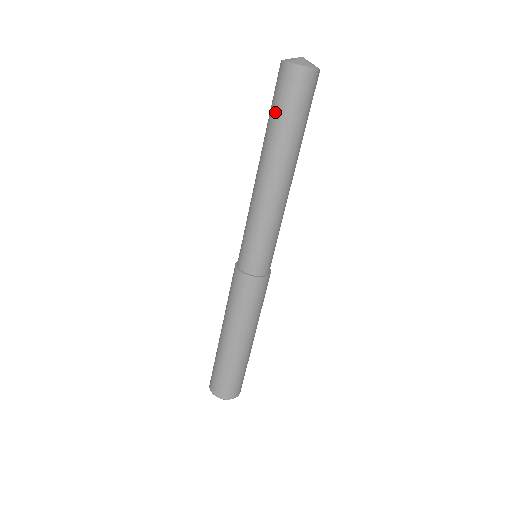
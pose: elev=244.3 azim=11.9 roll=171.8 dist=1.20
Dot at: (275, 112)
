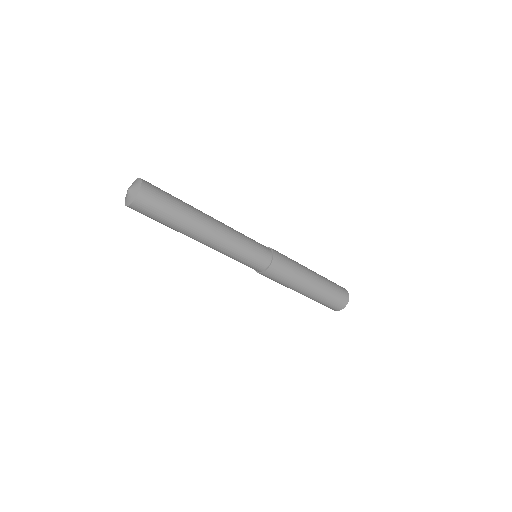
Dot at: occluded
